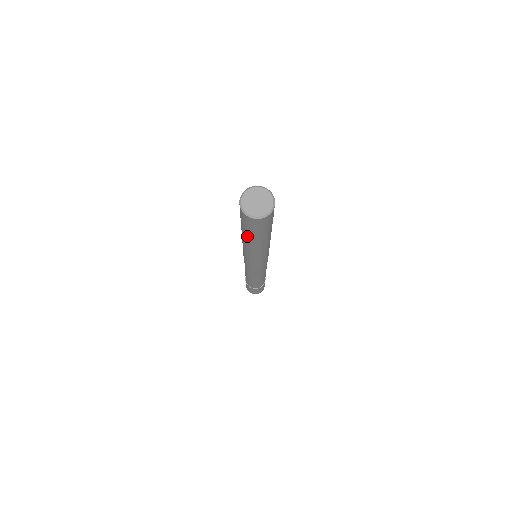
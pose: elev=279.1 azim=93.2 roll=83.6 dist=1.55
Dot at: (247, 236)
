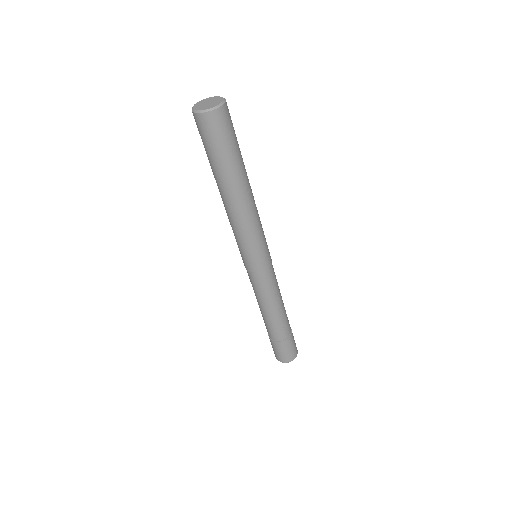
Dot at: (221, 172)
